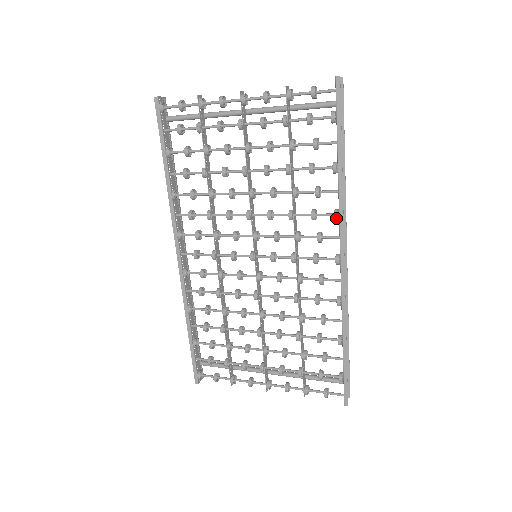
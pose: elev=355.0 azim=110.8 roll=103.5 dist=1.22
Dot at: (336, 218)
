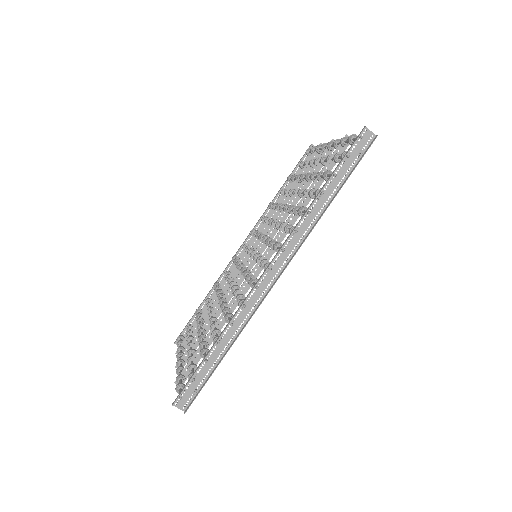
Dot at: (290, 230)
